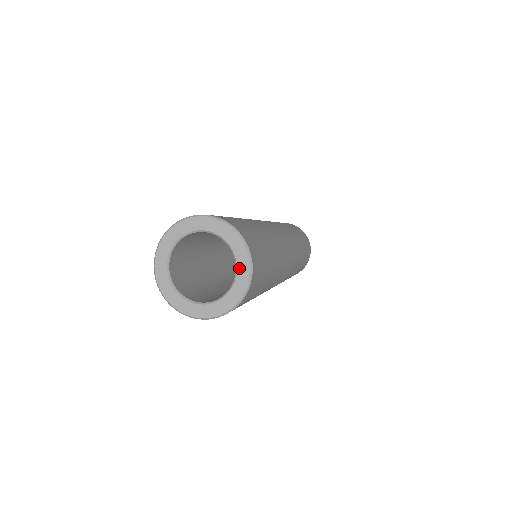
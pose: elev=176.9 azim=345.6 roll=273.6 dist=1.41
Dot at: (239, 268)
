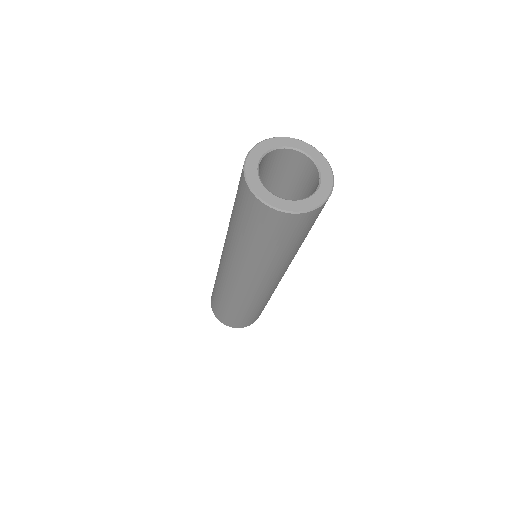
Dot at: (307, 152)
